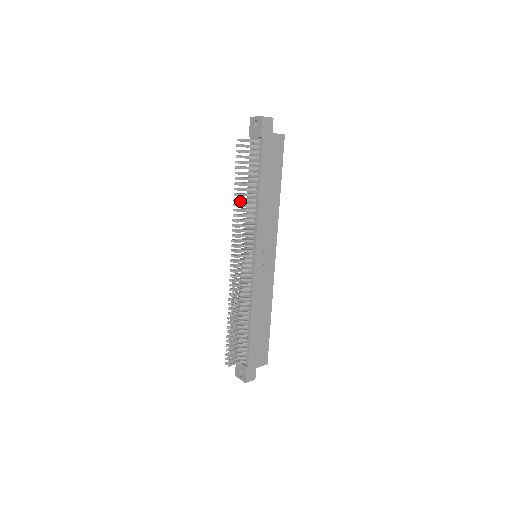
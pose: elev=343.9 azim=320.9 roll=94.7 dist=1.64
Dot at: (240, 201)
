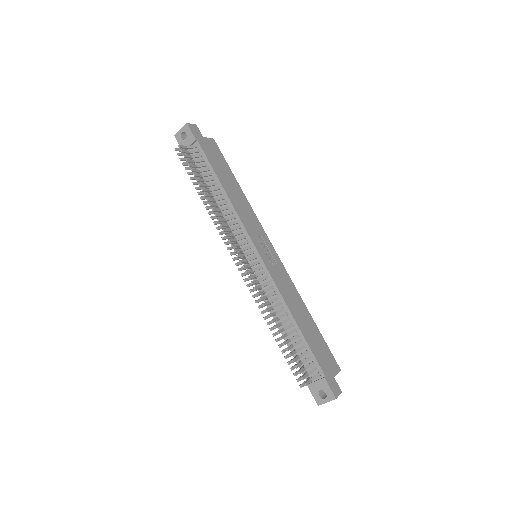
Dot at: (210, 201)
